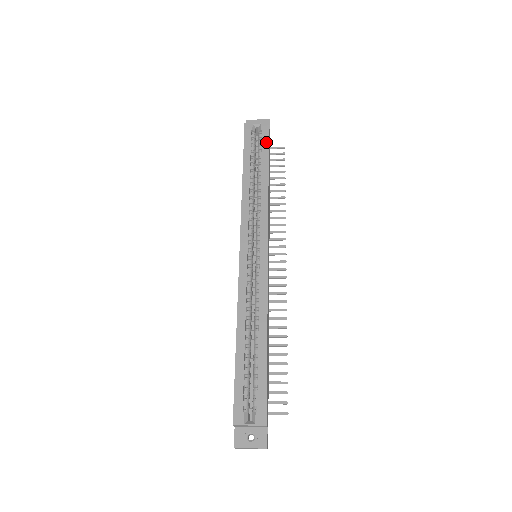
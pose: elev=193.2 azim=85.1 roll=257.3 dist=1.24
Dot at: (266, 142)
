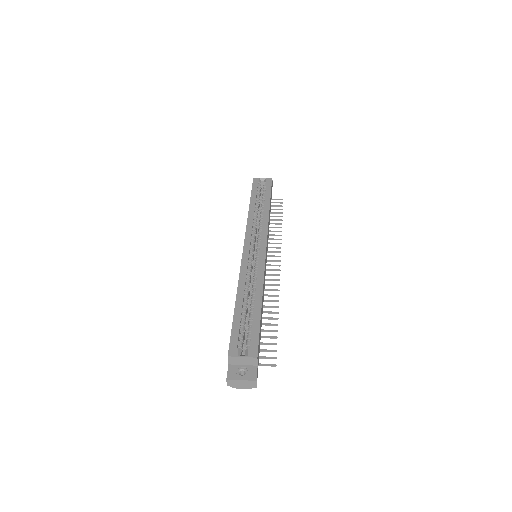
Dot at: (269, 188)
